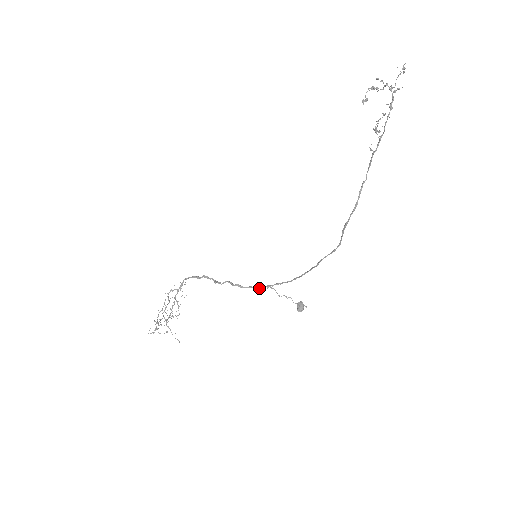
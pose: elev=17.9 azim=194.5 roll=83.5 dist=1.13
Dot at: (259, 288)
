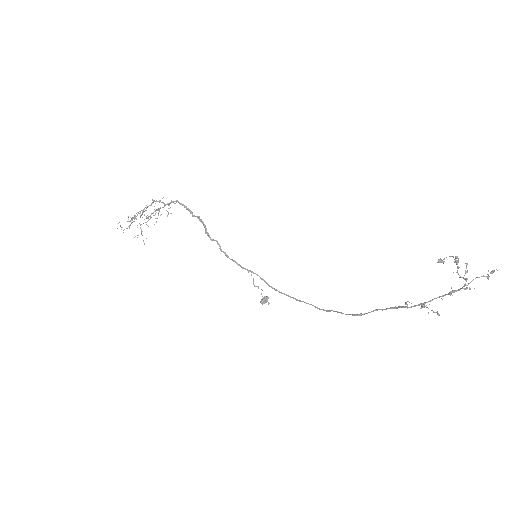
Dot at: (241, 267)
